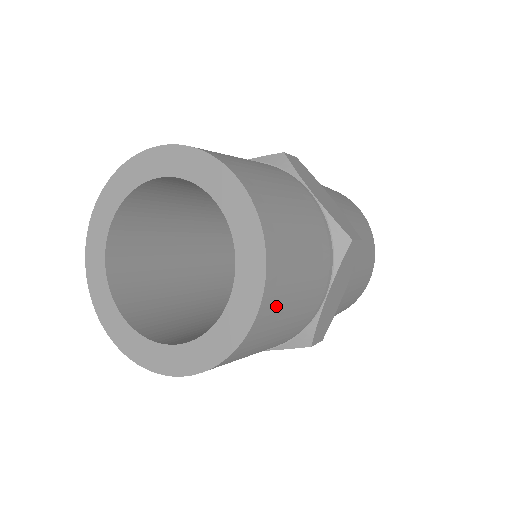
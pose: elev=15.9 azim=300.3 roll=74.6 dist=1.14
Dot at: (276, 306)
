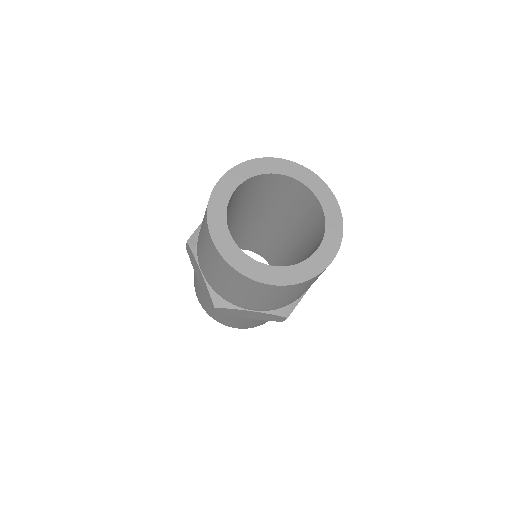
Dot at: occluded
